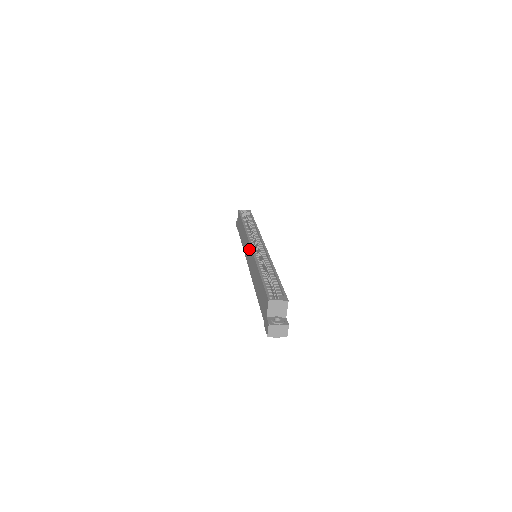
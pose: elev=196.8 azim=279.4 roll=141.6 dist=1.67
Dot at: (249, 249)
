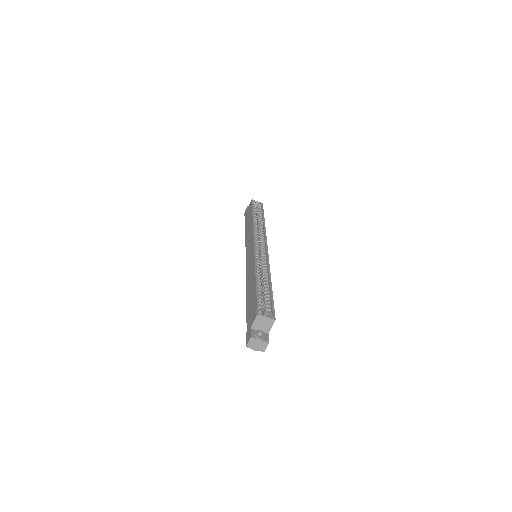
Dot at: (252, 248)
